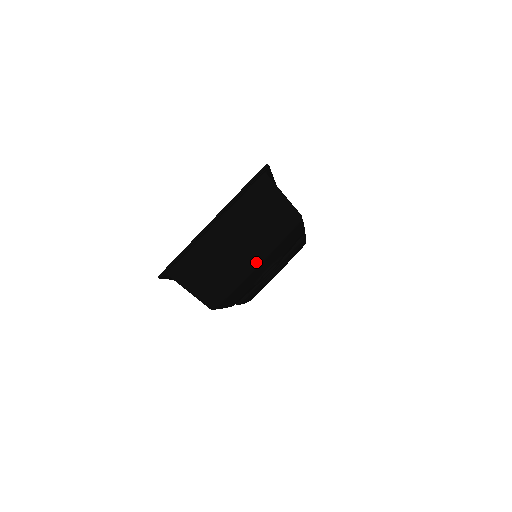
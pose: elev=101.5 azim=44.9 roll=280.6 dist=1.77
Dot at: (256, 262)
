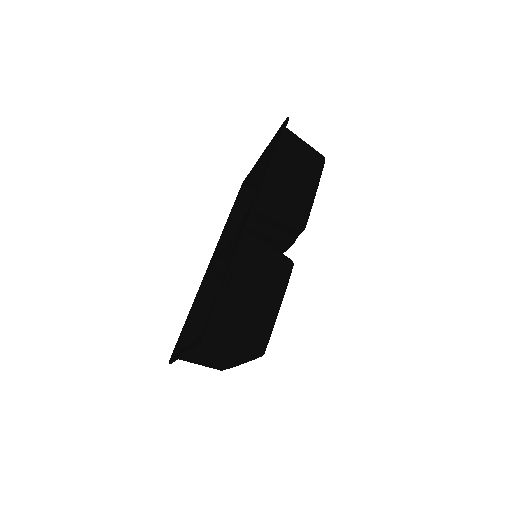
Dot at: occluded
